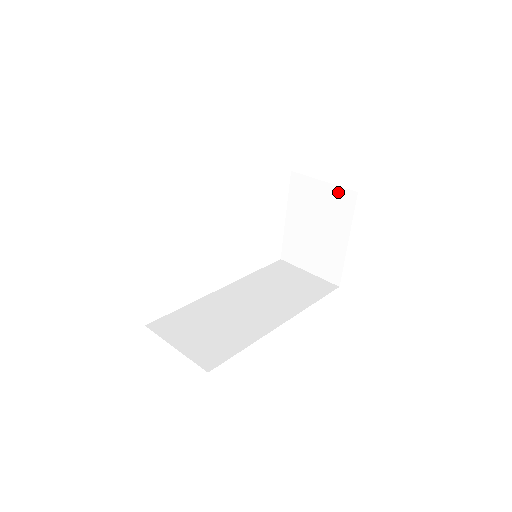
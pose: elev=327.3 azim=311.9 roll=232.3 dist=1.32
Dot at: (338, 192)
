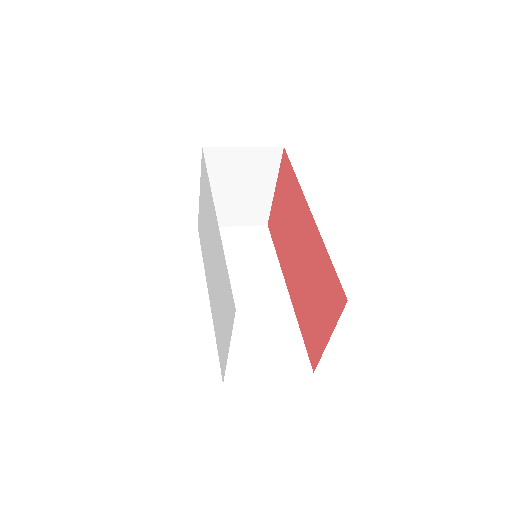
Dot at: (262, 152)
